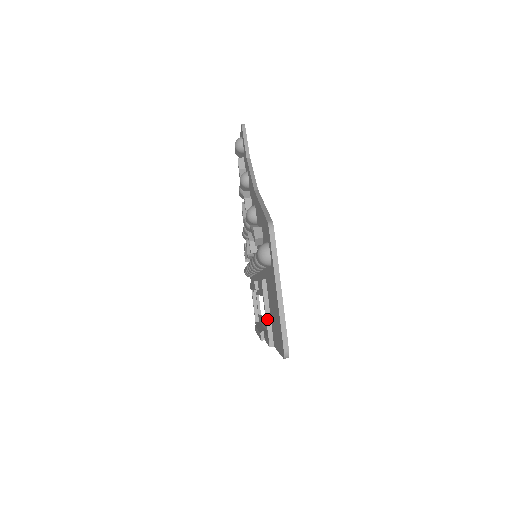
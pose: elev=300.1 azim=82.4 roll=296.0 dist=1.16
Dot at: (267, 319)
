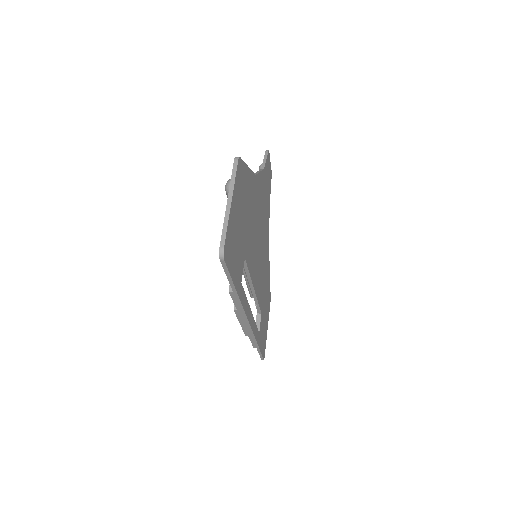
Dot at: occluded
